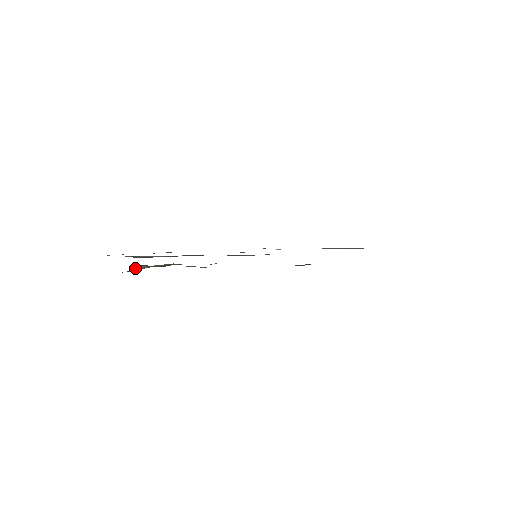
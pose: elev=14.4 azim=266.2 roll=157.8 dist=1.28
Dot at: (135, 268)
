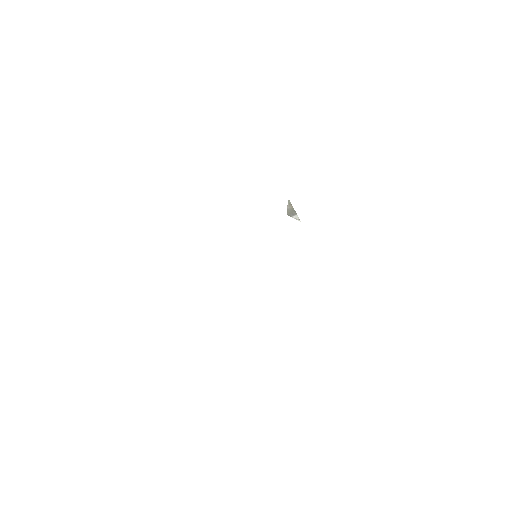
Dot at: occluded
